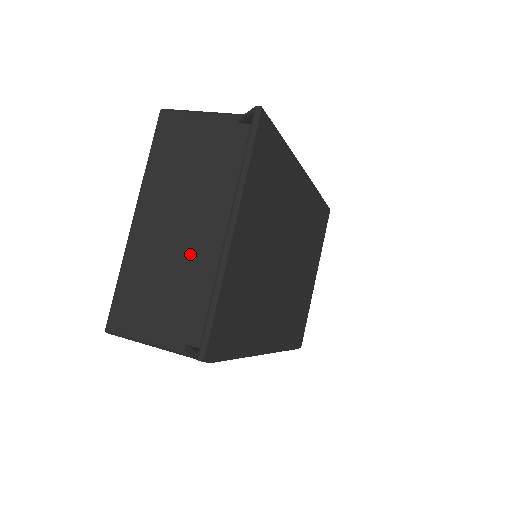
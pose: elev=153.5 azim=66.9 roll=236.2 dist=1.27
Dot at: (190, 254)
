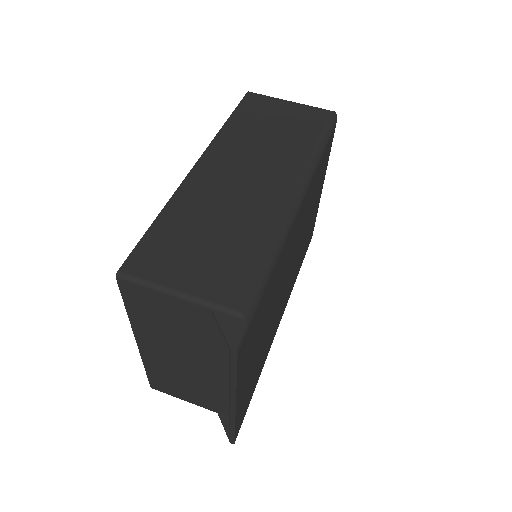
Dot at: (200, 377)
